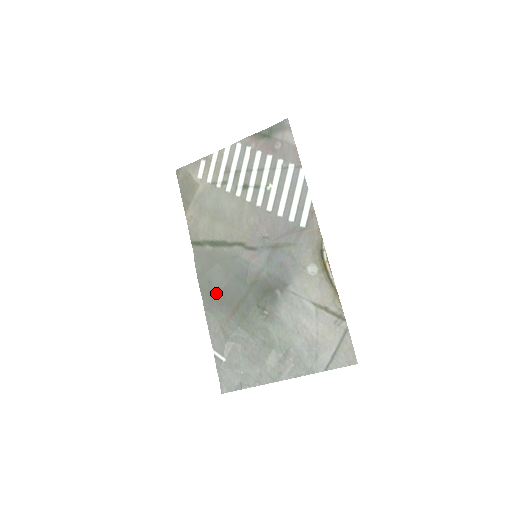
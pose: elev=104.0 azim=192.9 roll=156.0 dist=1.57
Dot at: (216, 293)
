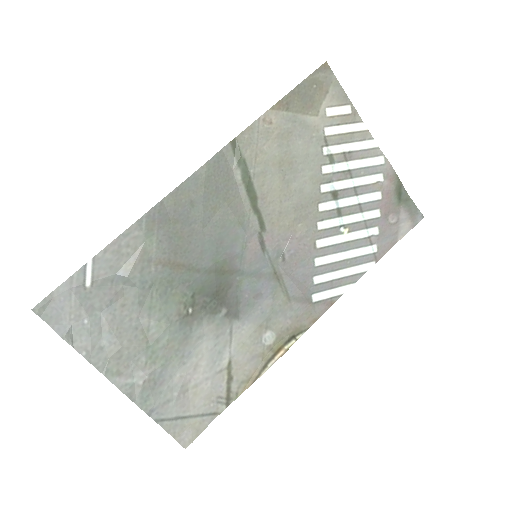
Dot at: (180, 220)
